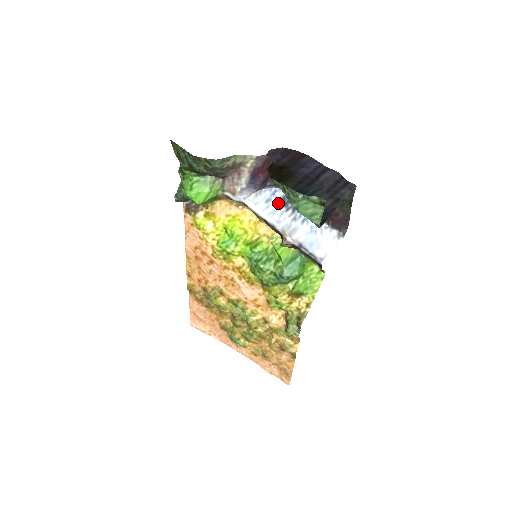
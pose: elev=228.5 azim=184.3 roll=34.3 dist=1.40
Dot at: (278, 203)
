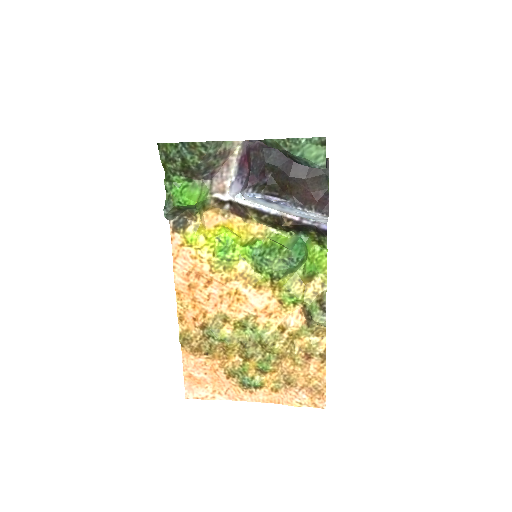
Dot at: (262, 200)
